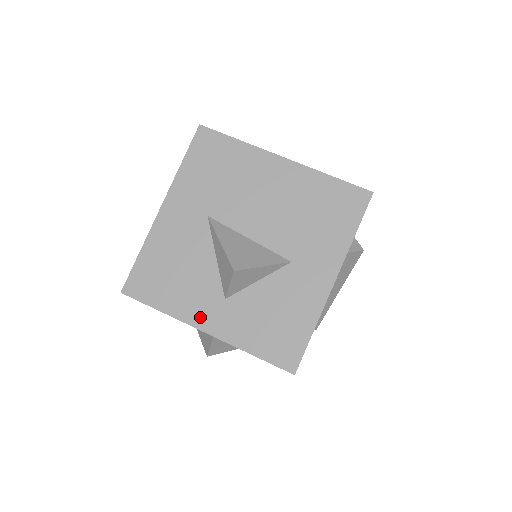
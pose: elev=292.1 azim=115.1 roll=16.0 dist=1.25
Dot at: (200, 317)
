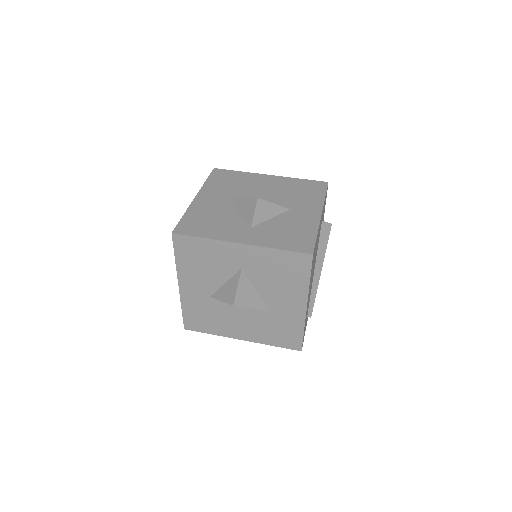
Dot at: (235, 237)
